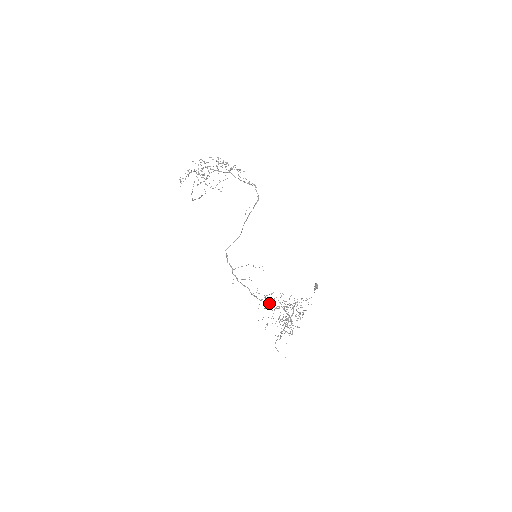
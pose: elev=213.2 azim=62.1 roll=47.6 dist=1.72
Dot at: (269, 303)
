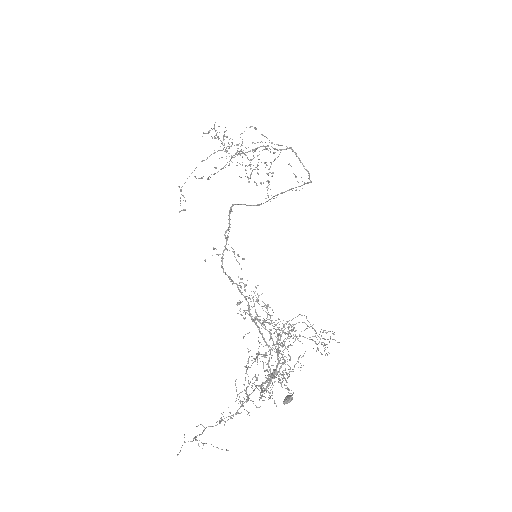
Dot at: (252, 318)
